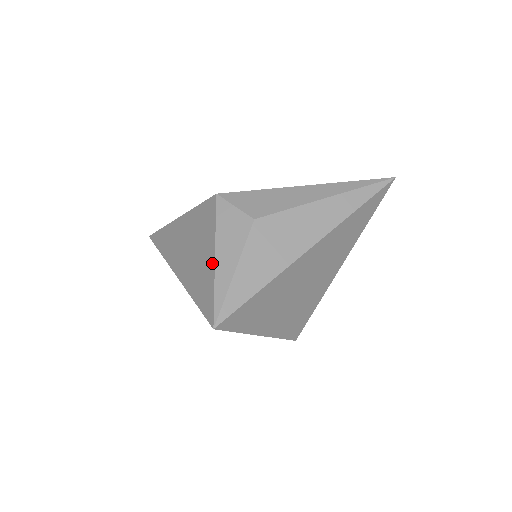
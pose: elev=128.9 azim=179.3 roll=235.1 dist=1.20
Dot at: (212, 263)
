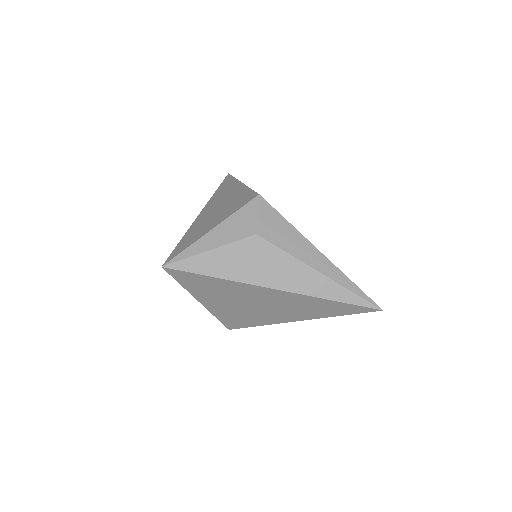
Dot at: (207, 231)
